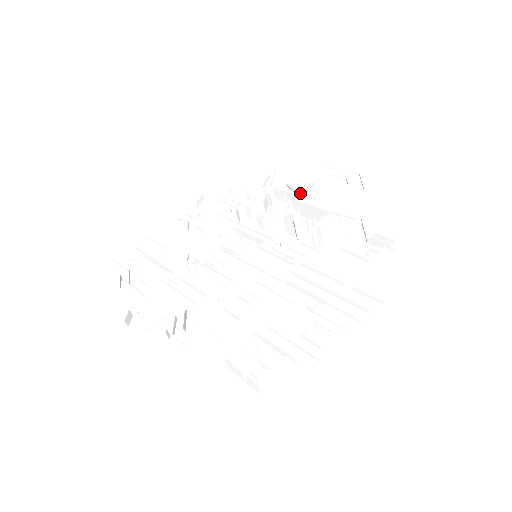
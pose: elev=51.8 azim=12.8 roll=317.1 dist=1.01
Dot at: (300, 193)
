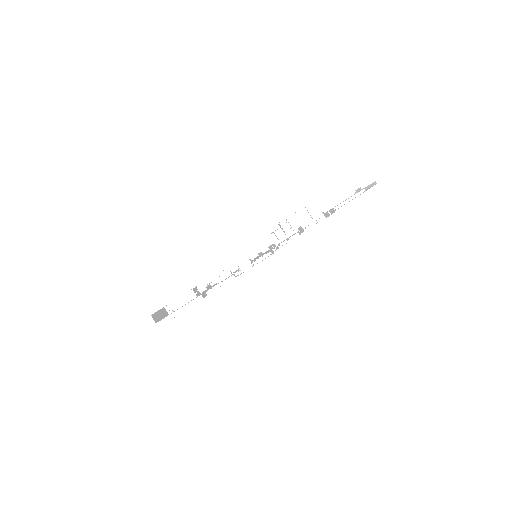
Dot at: occluded
